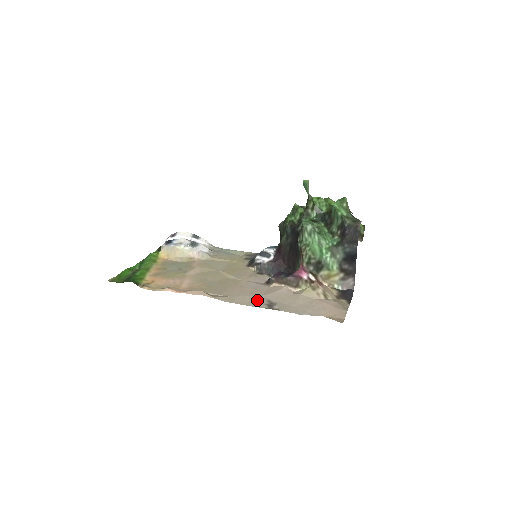
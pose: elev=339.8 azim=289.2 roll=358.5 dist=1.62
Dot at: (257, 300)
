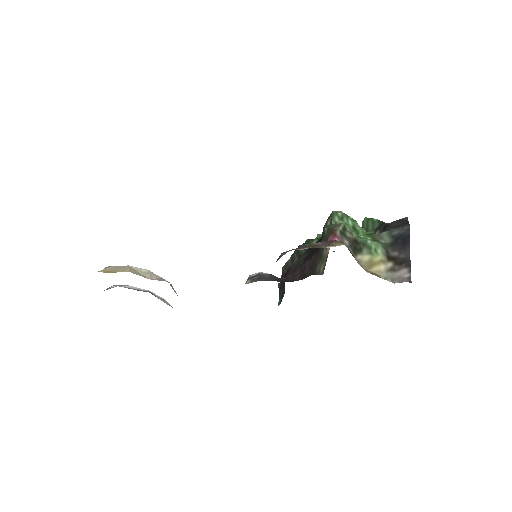
Dot at: occluded
